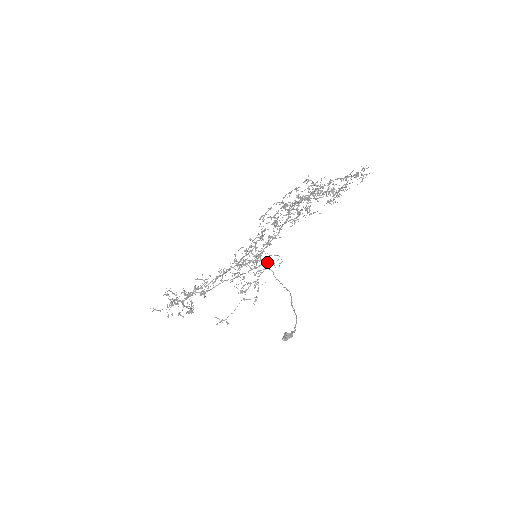
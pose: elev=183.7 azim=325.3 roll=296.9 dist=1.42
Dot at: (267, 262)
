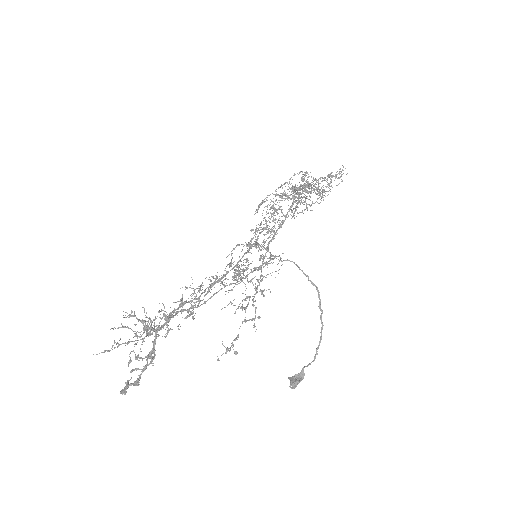
Dot at: (270, 263)
